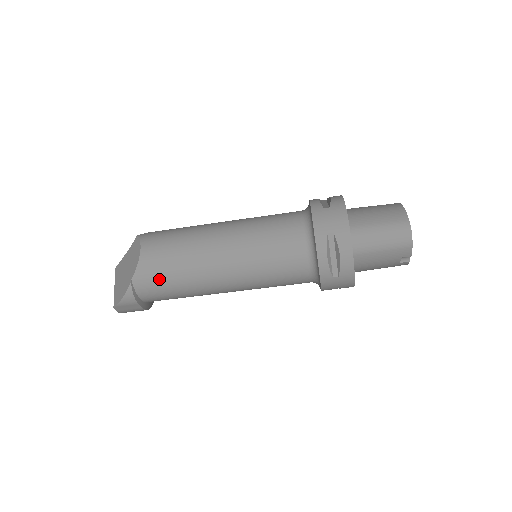
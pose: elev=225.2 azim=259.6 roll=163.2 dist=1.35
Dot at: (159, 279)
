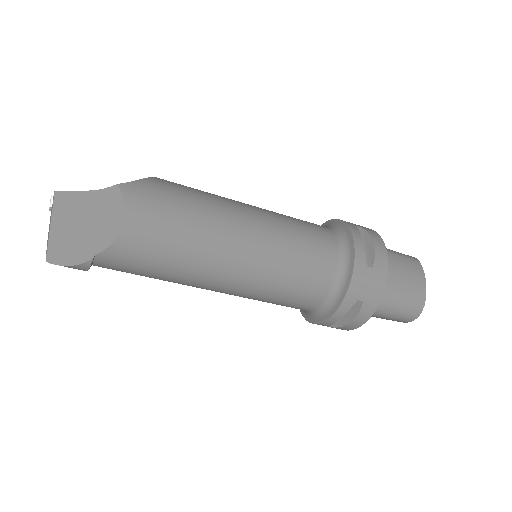
Dot at: (136, 266)
